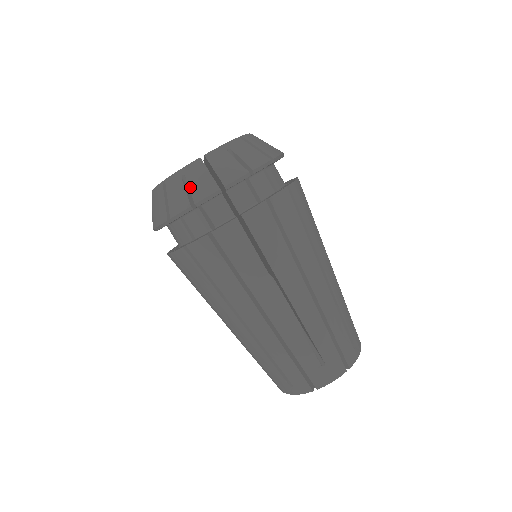
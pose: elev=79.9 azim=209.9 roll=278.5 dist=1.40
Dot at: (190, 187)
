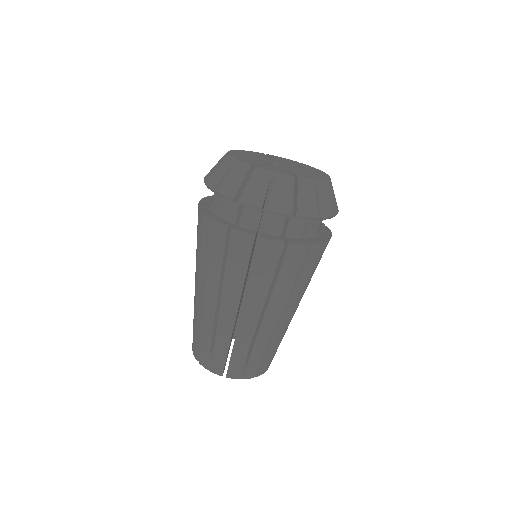
Dot at: (226, 178)
